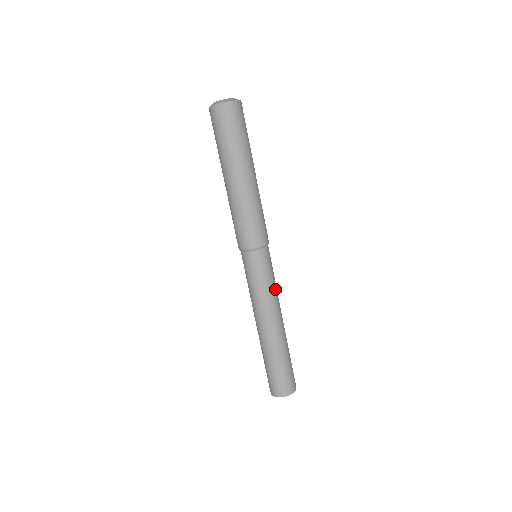
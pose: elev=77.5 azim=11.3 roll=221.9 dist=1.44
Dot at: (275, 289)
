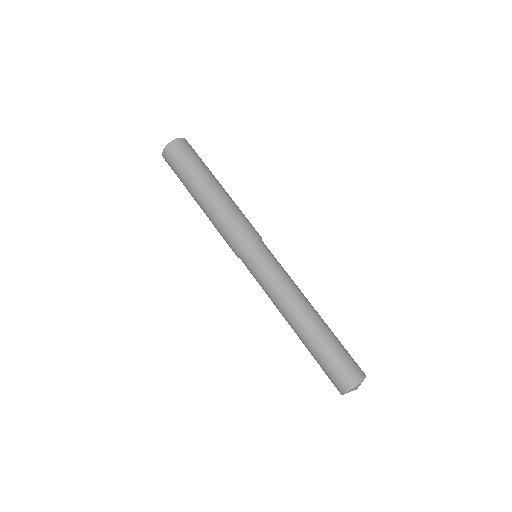
Dot at: (287, 276)
